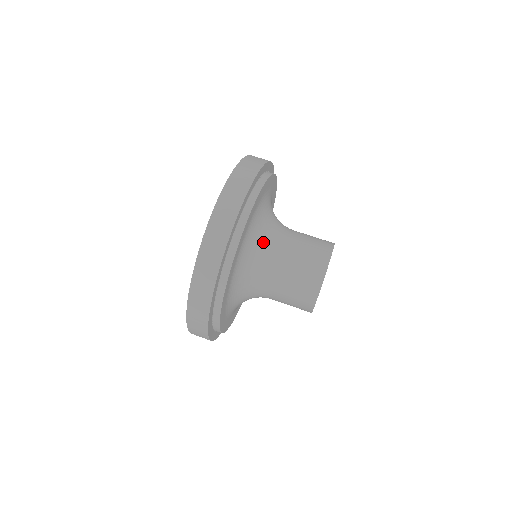
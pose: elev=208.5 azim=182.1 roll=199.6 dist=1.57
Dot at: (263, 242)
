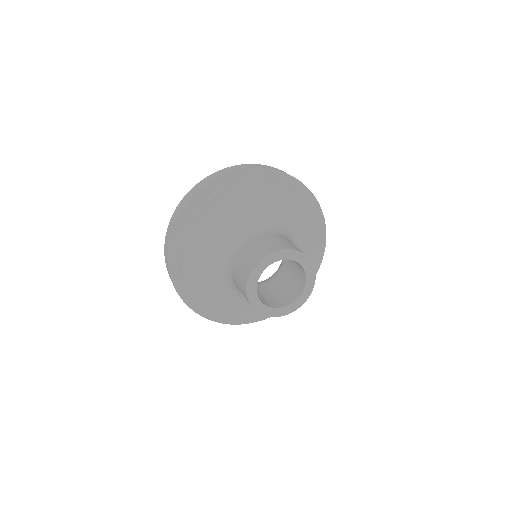
Dot at: (268, 221)
